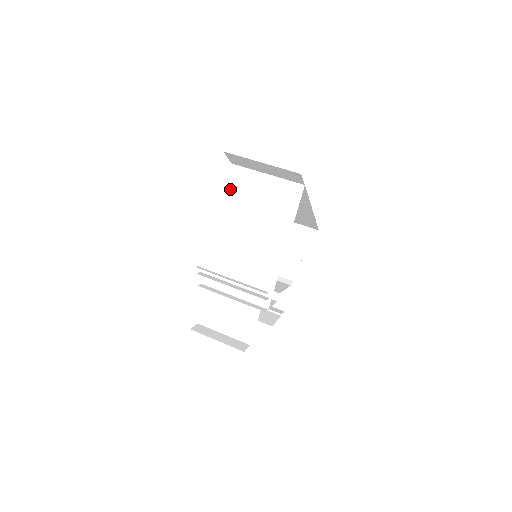
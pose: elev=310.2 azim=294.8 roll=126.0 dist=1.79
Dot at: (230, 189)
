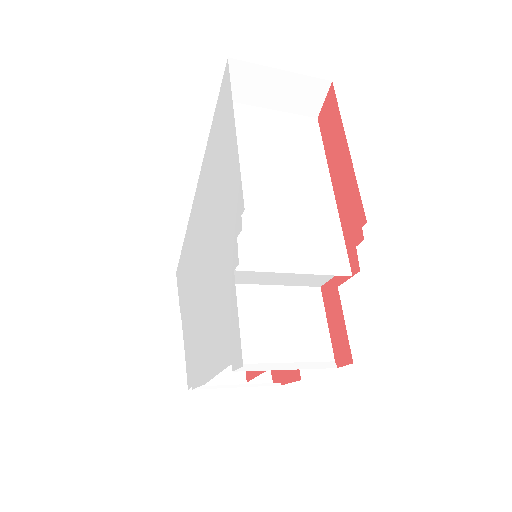
Dot at: occluded
